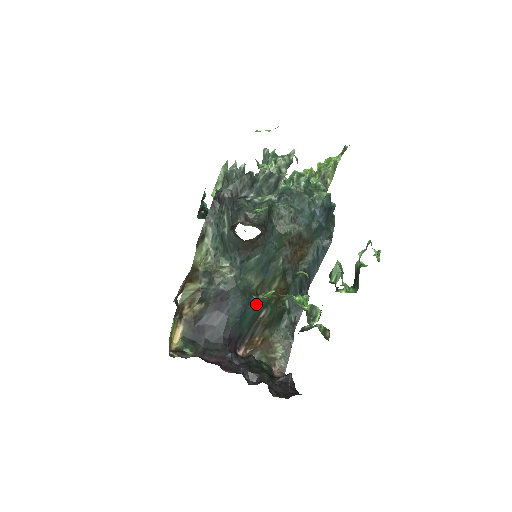
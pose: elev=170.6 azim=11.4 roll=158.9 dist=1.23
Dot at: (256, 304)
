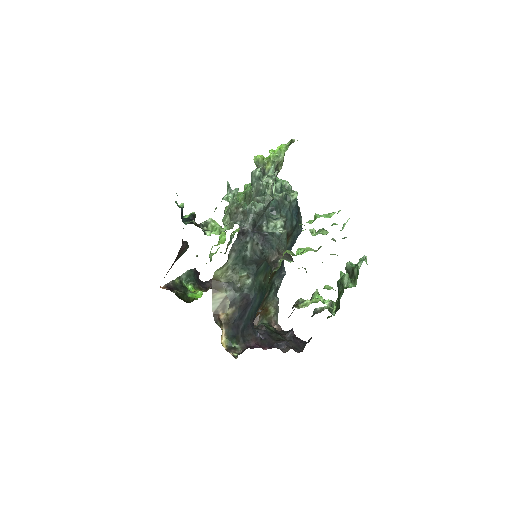
Dot at: (265, 292)
